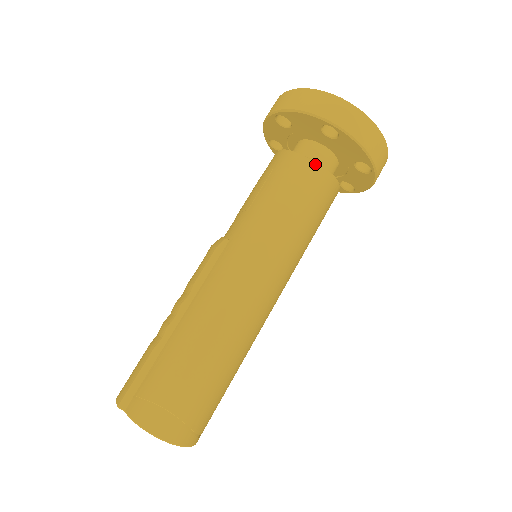
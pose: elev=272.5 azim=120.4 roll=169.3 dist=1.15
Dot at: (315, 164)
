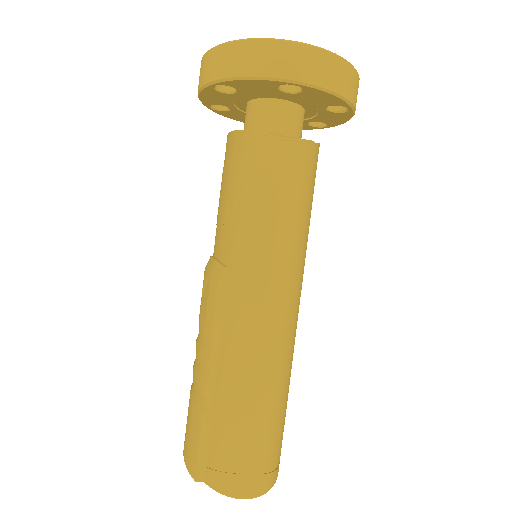
Dot at: (292, 143)
